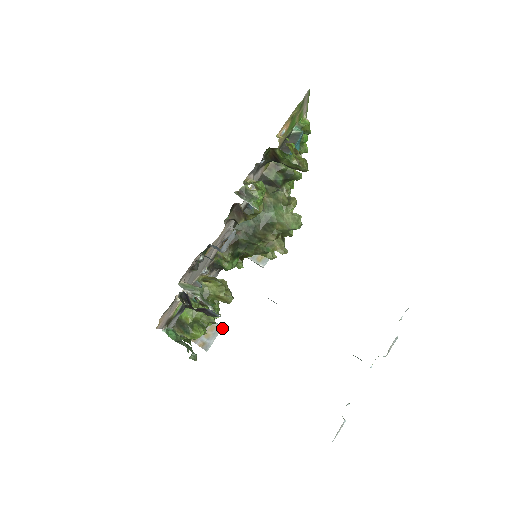
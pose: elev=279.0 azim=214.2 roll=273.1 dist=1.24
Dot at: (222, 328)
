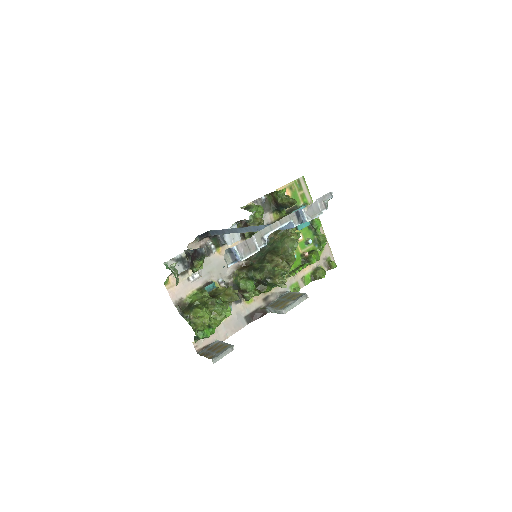
Dot at: (233, 346)
